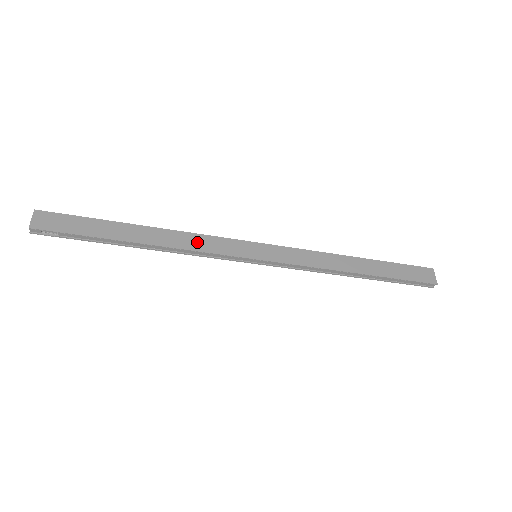
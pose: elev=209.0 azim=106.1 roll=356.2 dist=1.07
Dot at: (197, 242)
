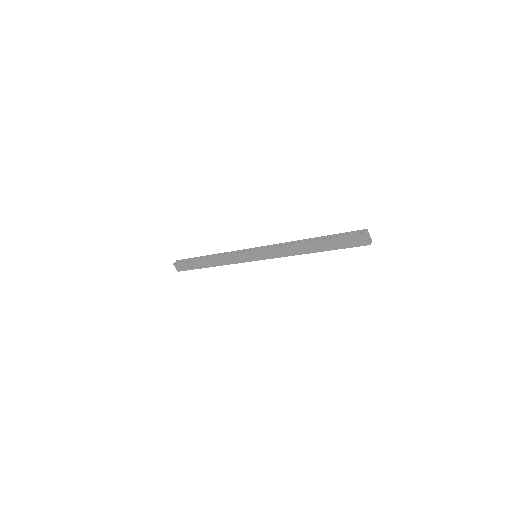
Dot at: (228, 259)
